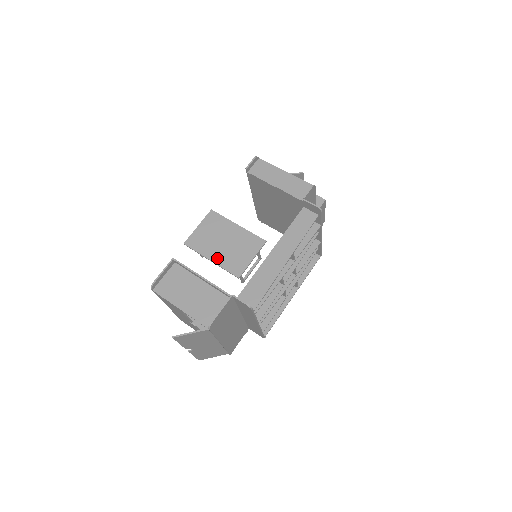
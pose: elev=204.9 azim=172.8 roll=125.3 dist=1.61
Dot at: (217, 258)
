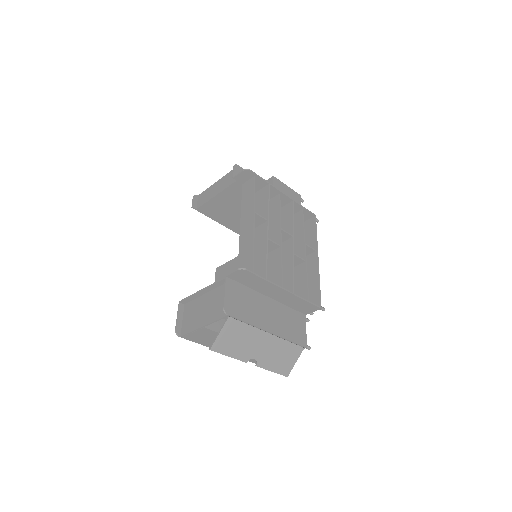
Dot at: occluded
